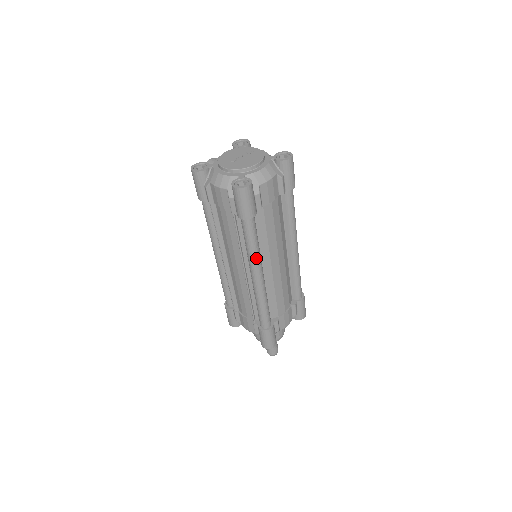
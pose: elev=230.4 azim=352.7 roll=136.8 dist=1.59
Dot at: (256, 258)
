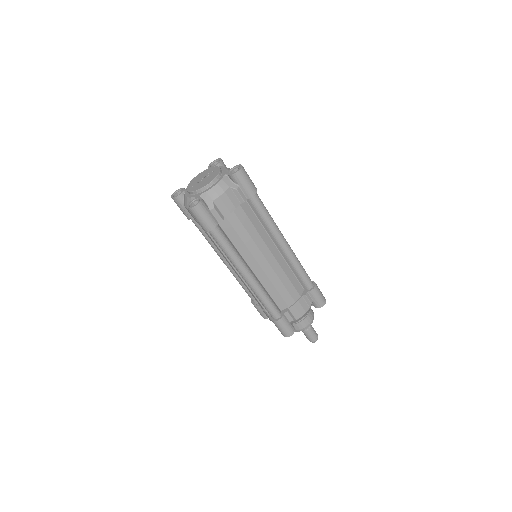
Dot at: (235, 261)
